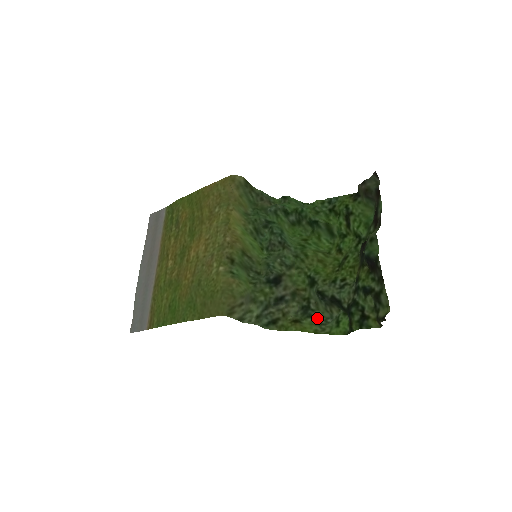
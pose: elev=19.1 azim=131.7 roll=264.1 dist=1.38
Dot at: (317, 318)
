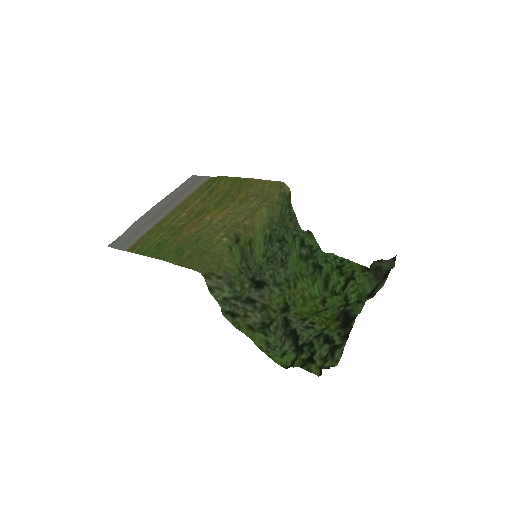
Dot at: (269, 340)
